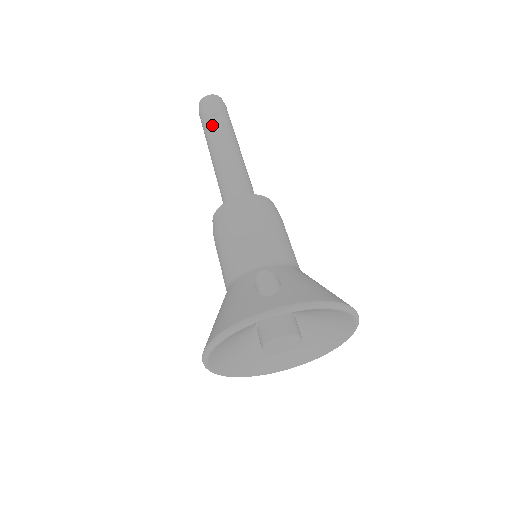
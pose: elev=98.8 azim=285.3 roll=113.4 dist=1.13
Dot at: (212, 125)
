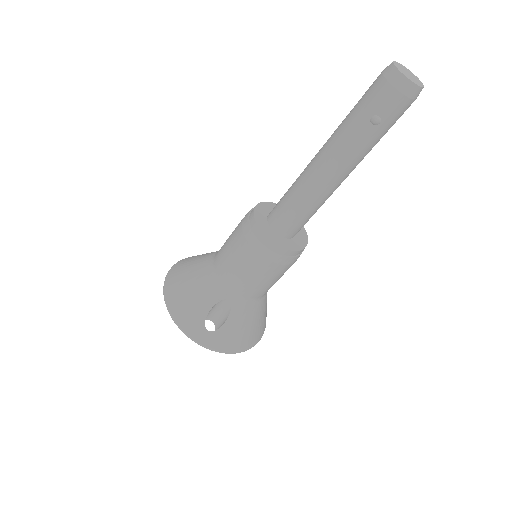
Dot at: (356, 132)
